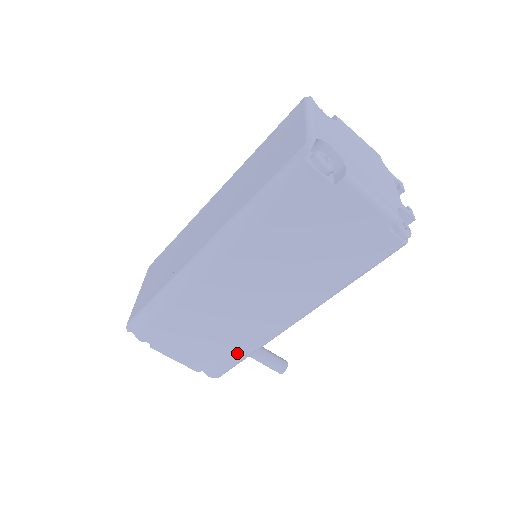
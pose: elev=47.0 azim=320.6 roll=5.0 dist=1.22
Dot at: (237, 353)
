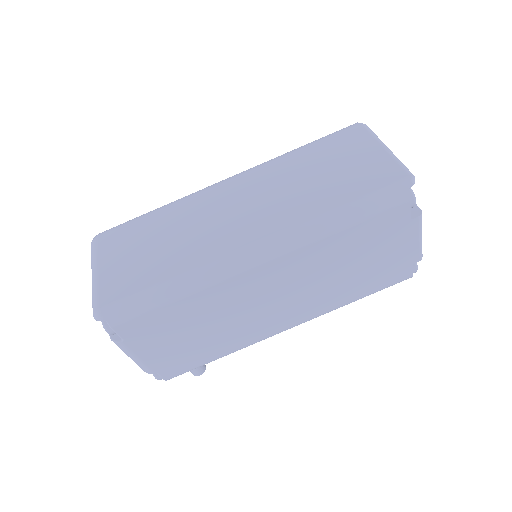
Dot at: (211, 355)
